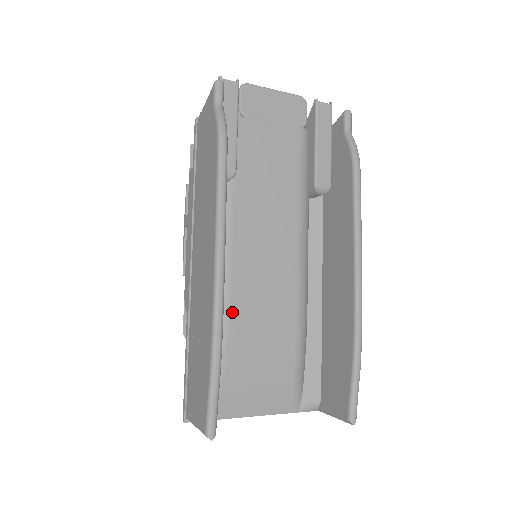
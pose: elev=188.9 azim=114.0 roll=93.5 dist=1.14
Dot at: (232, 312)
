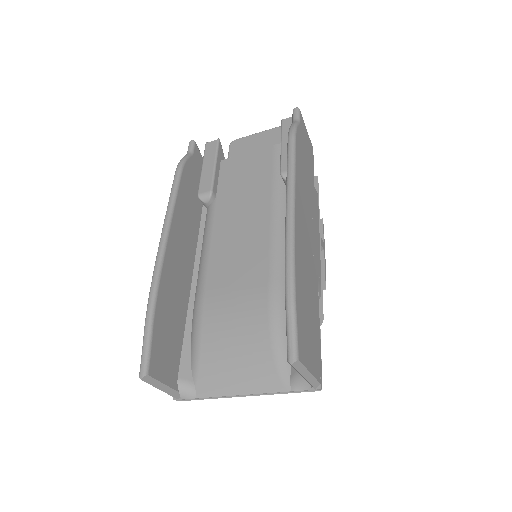
Dot at: (206, 292)
